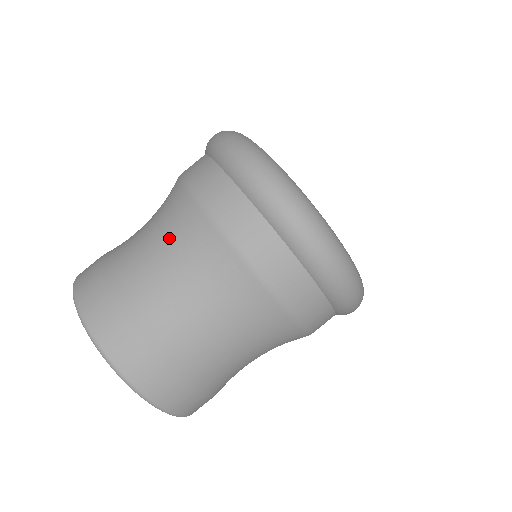
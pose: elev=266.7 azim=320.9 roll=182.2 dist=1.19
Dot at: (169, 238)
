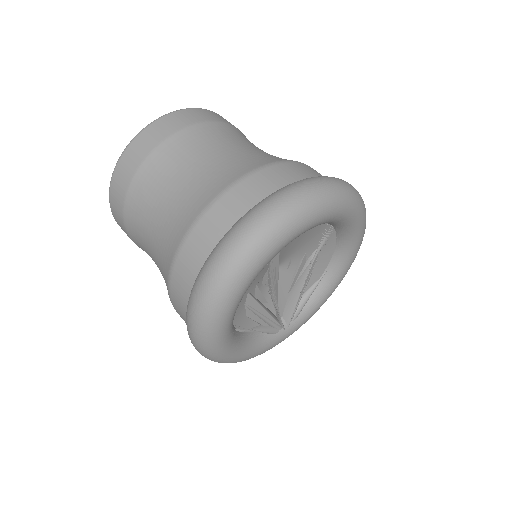
Dot at: (168, 217)
